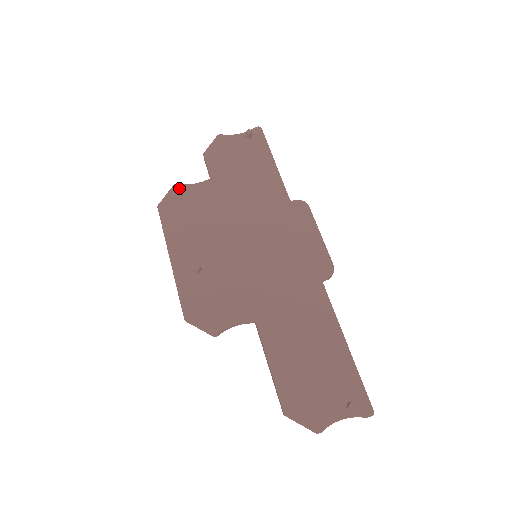
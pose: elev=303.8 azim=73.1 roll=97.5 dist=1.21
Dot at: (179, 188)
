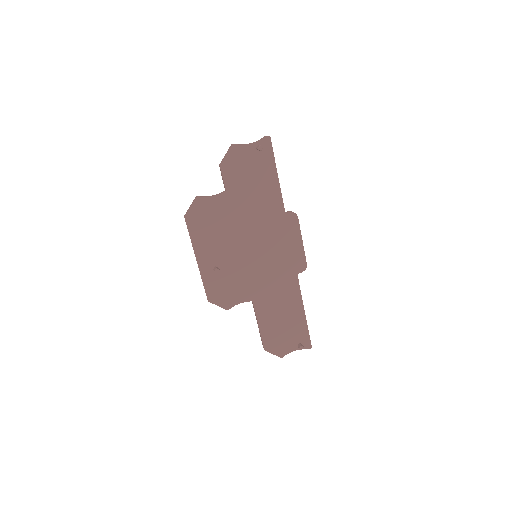
Dot at: (201, 201)
